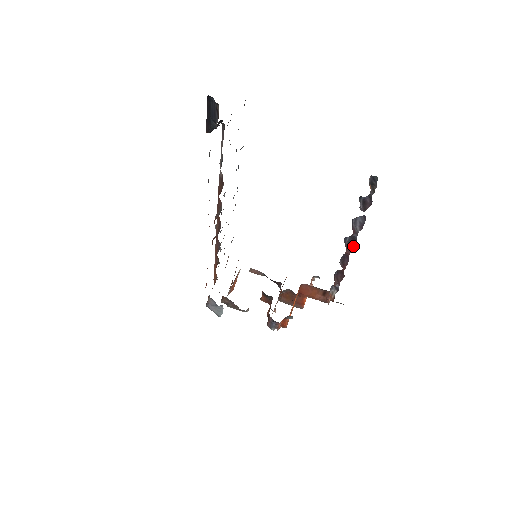
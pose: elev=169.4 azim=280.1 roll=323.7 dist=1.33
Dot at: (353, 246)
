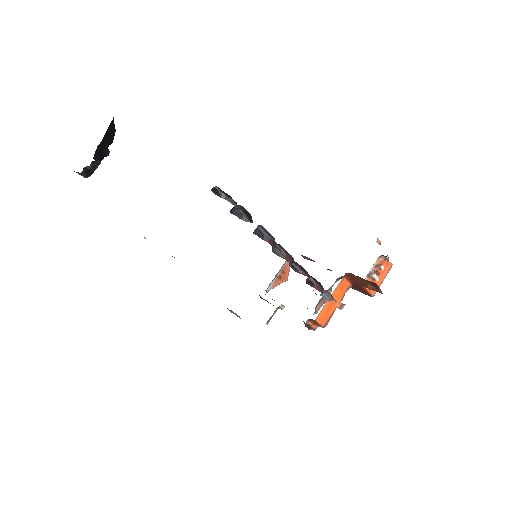
Dot at: (289, 255)
